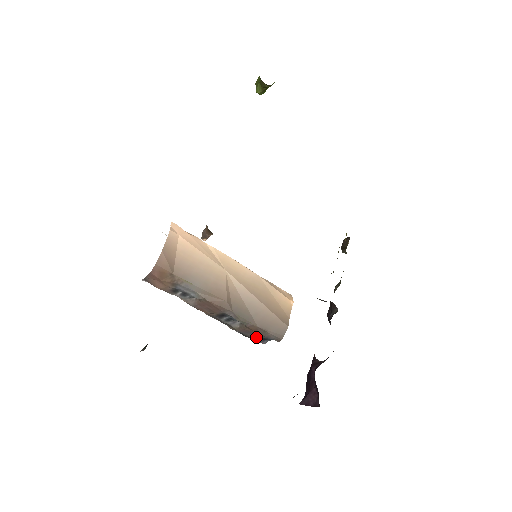
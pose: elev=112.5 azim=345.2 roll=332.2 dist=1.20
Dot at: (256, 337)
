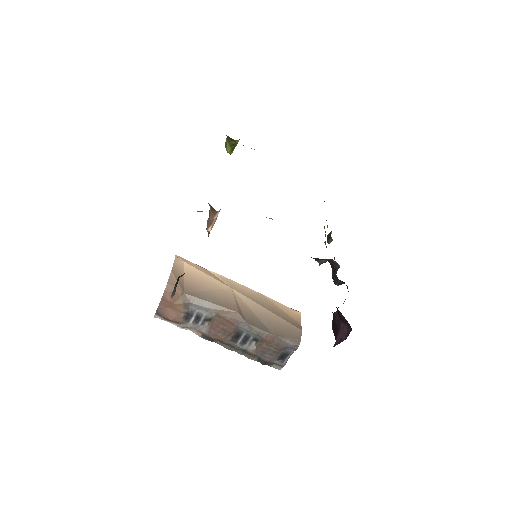
Dot at: (274, 356)
